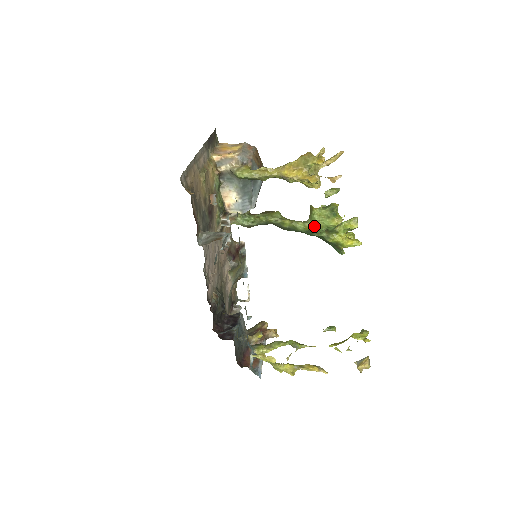
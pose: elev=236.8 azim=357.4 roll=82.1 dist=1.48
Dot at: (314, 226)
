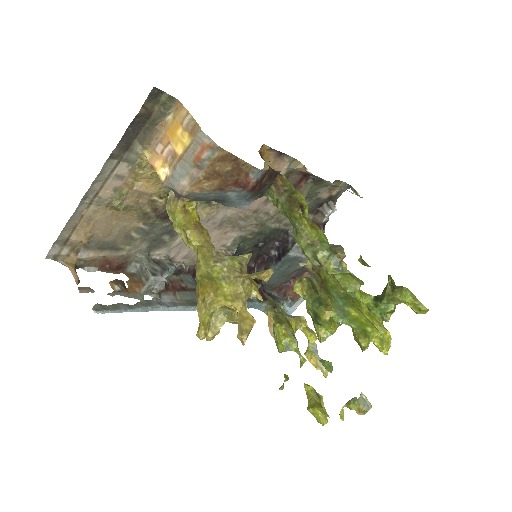
Dot at: occluded
